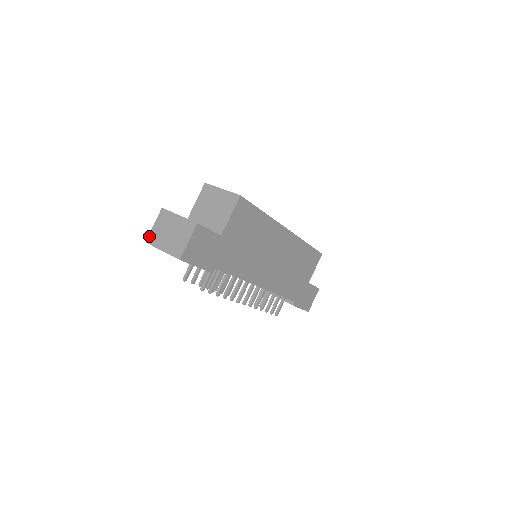
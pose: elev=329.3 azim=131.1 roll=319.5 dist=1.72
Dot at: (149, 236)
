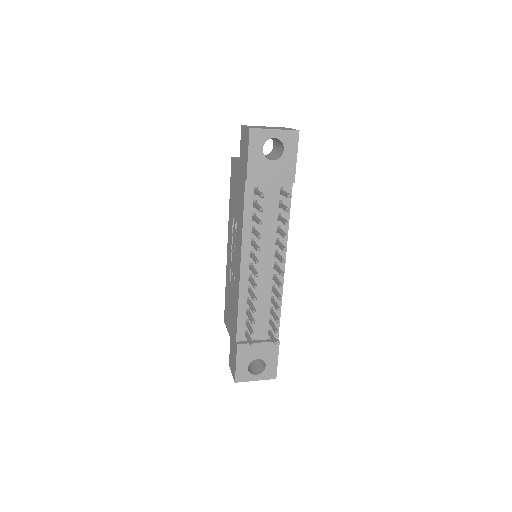
Dot at: (249, 127)
